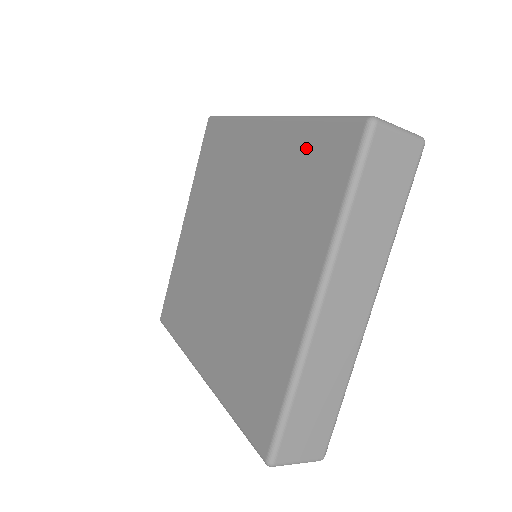
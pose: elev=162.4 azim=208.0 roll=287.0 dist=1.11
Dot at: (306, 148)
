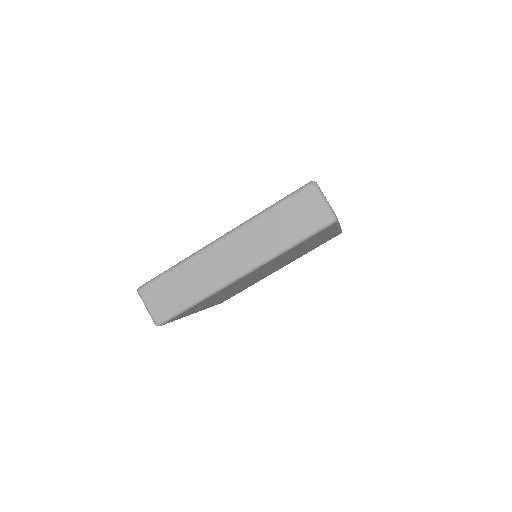
Dot at: occluded
